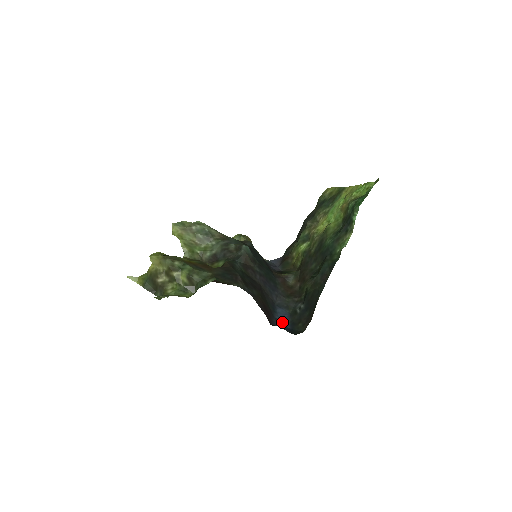
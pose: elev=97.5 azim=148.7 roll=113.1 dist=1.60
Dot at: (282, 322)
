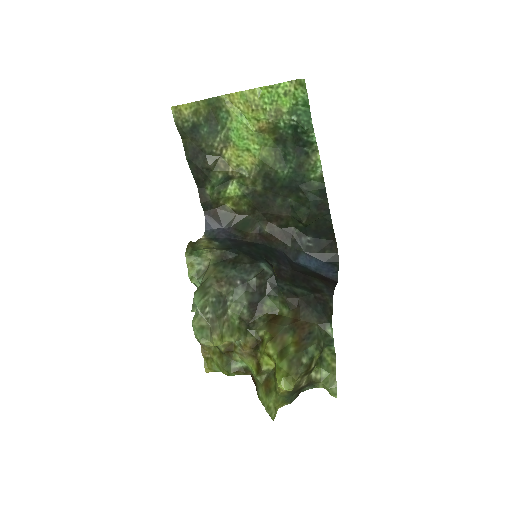
Dot at: (317, 266)
